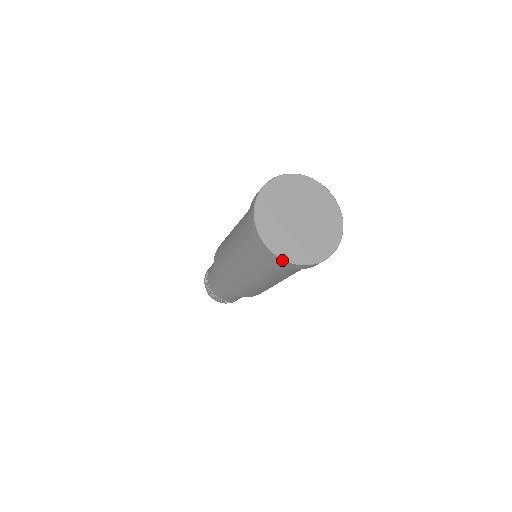
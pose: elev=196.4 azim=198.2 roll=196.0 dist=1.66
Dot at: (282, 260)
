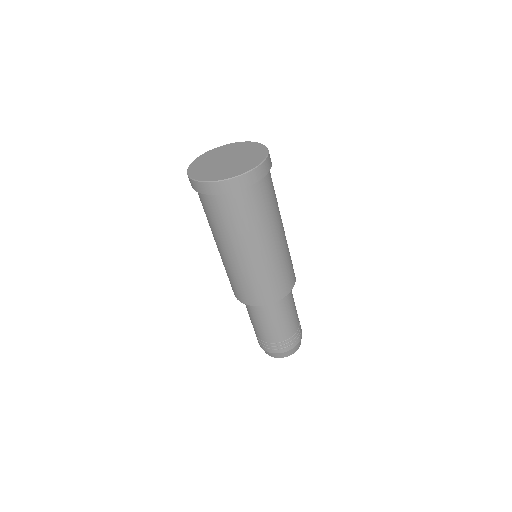
Dot at: (188, 176)
